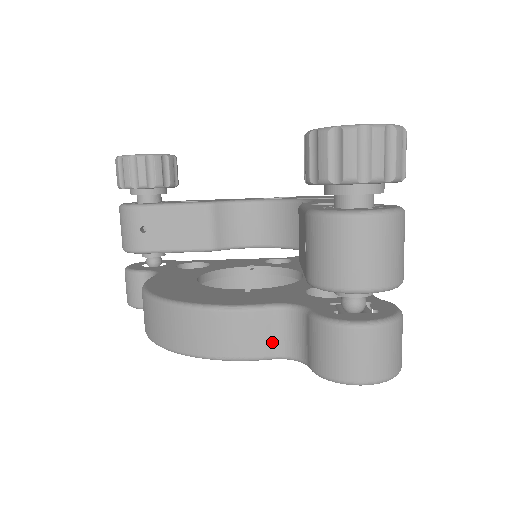
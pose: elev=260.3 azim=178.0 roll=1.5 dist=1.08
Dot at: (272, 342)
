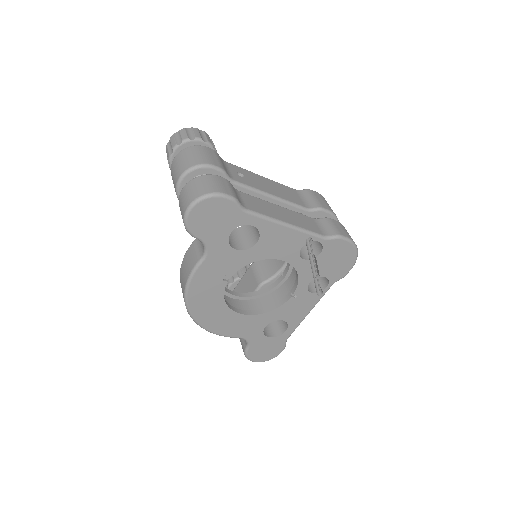
Dot at: (199, 252)
